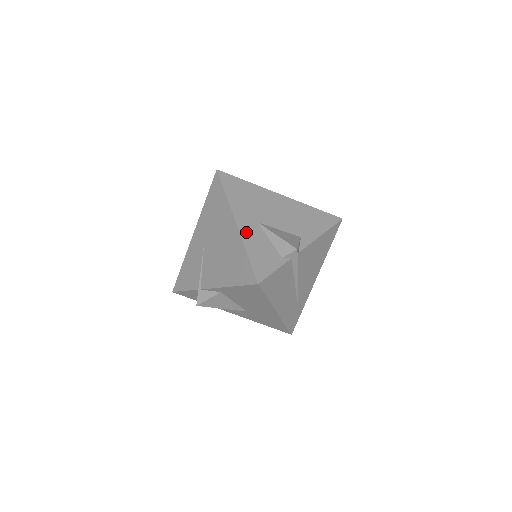
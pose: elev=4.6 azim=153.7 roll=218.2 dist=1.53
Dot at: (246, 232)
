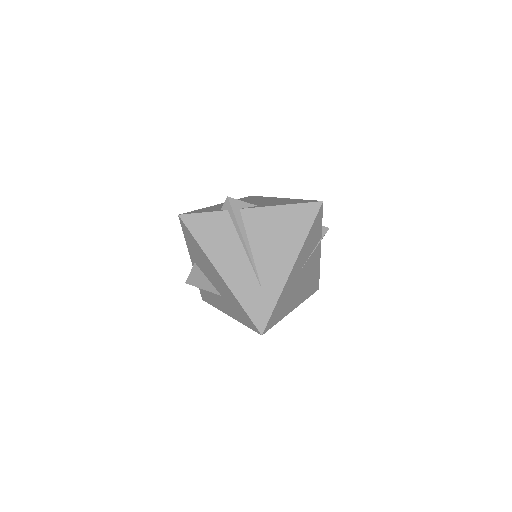
Dot at: occluded
